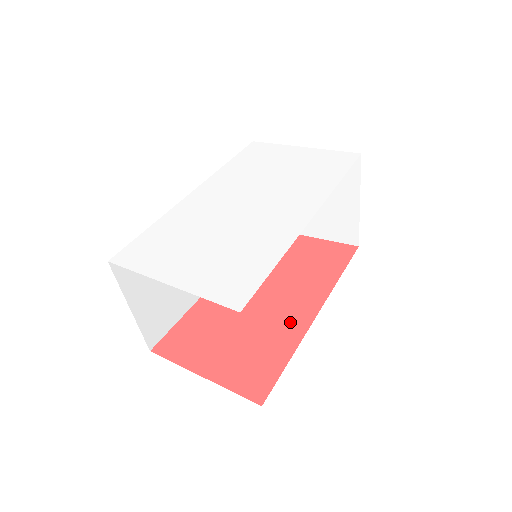
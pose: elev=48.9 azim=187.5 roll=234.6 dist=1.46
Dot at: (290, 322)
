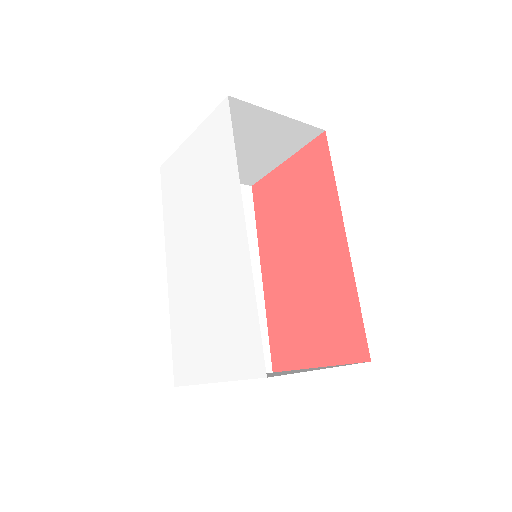
Dot at: (334, 266)
